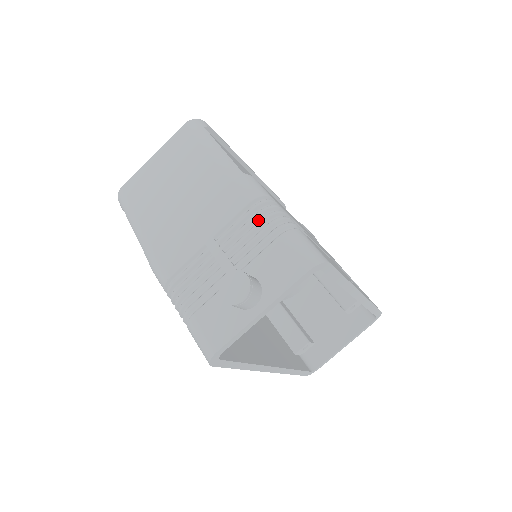
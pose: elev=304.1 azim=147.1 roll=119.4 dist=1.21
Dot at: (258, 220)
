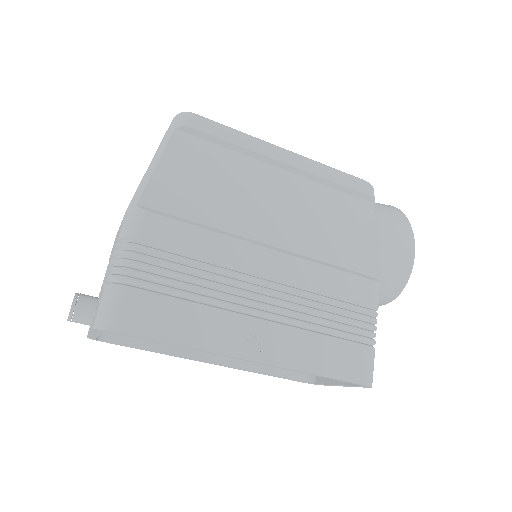
Dot at: occluded
